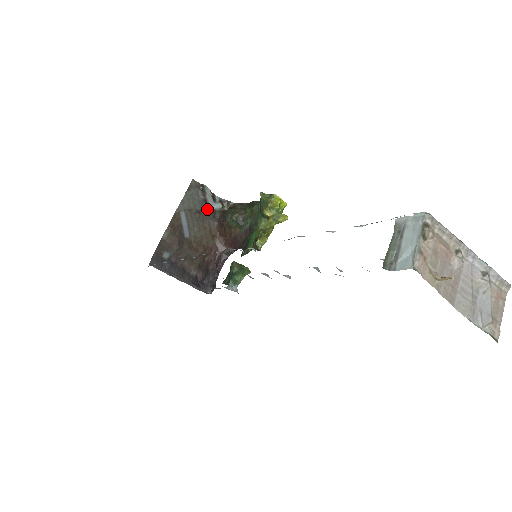
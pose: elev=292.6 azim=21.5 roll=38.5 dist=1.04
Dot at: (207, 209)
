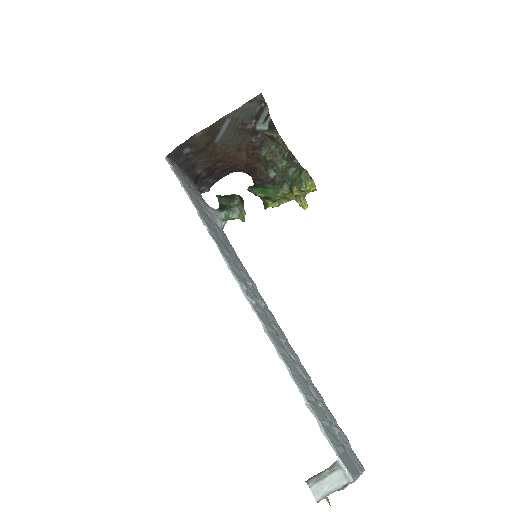
Dot at: (252, 126)
